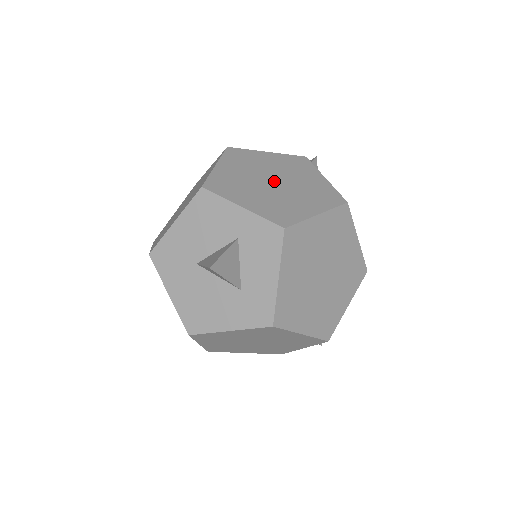
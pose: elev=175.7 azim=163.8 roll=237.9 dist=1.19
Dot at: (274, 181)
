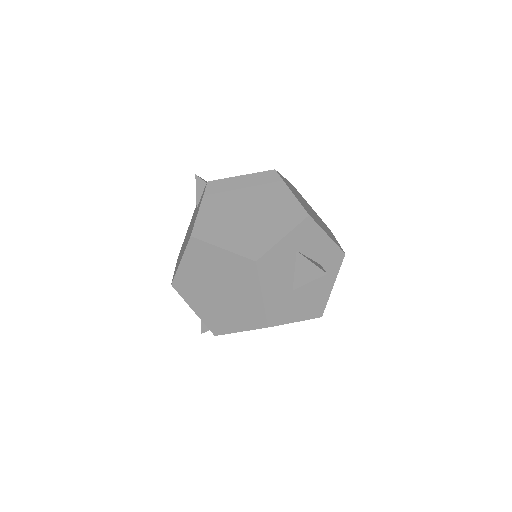
Dot at: (247, 211)
